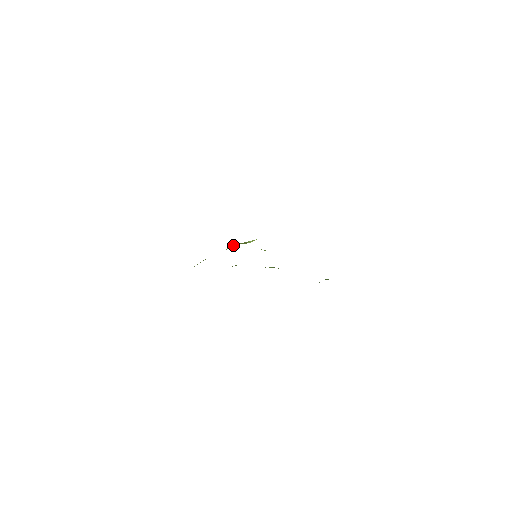
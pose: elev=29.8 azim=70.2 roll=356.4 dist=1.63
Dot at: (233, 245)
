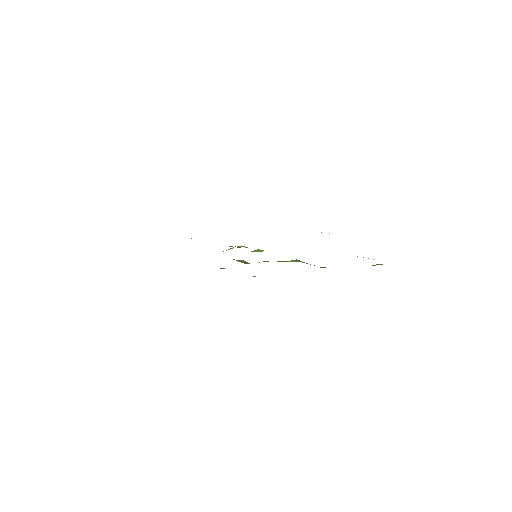
Dot at: occluded
